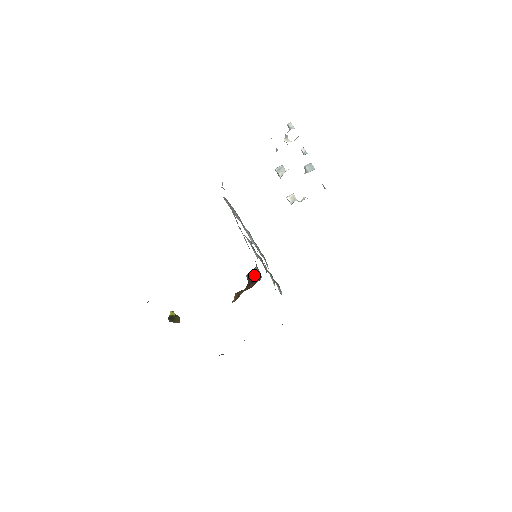
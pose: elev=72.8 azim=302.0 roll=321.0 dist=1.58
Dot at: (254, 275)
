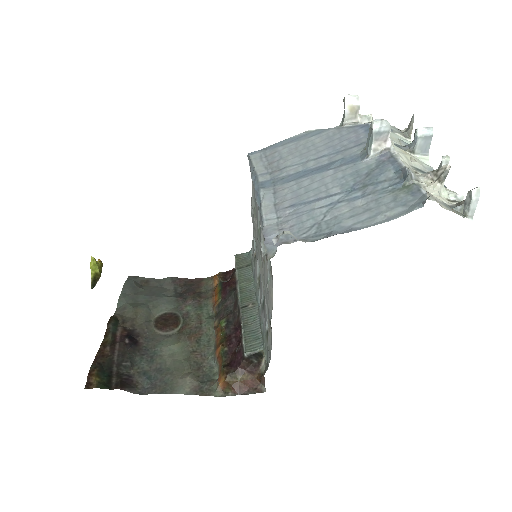
Dot at: (255, 358)
